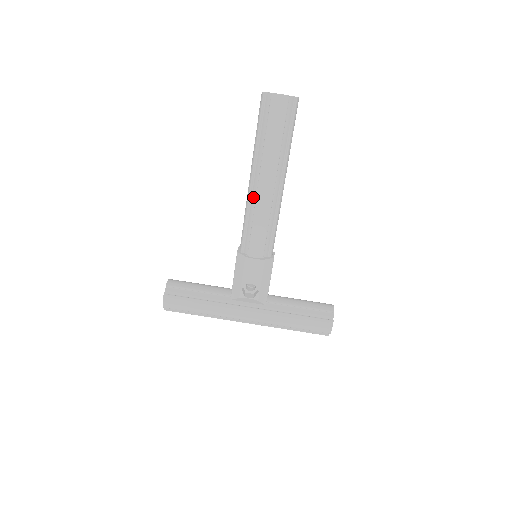
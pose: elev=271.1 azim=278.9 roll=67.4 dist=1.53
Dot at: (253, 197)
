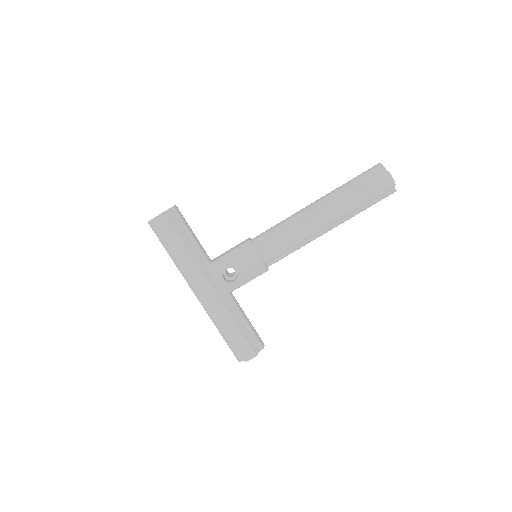
Dot at: (304, 217)
